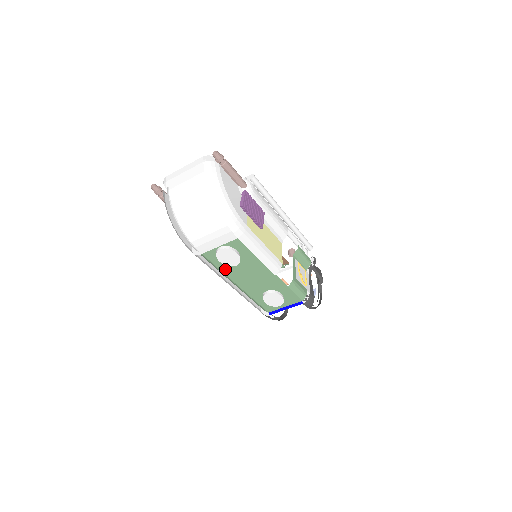
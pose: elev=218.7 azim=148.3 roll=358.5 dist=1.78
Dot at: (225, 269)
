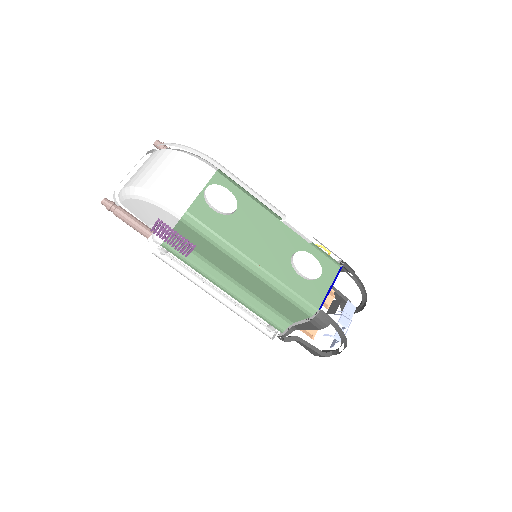
Dot at: (227, 235)
